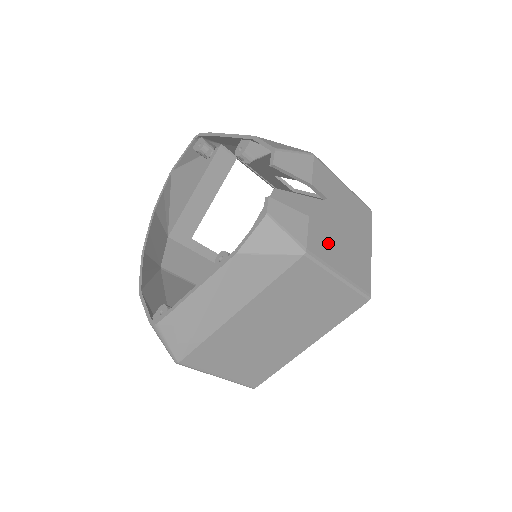
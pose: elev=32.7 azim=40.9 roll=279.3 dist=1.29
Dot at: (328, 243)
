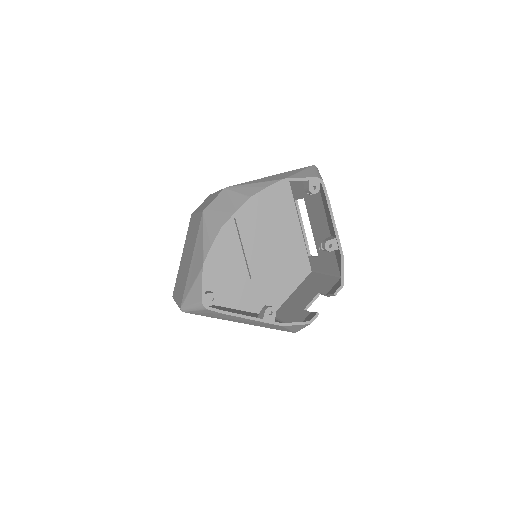
Dot at: occluded
